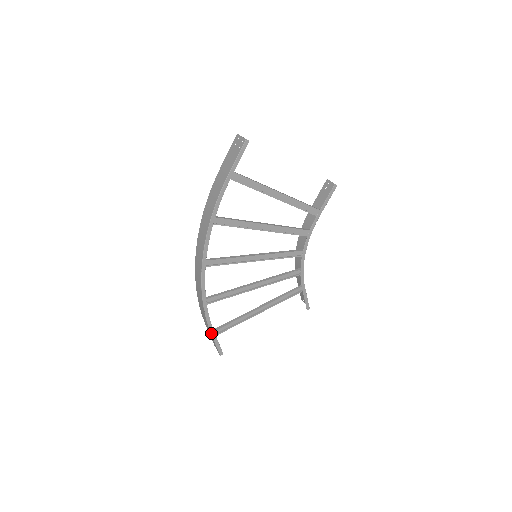
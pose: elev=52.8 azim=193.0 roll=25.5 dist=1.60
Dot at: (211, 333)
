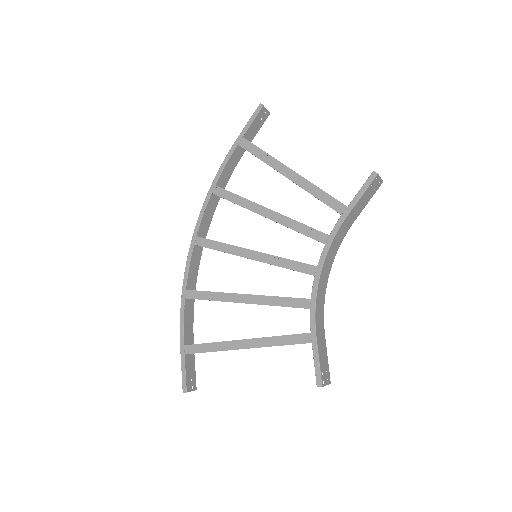
Dot at: (181, 346)
